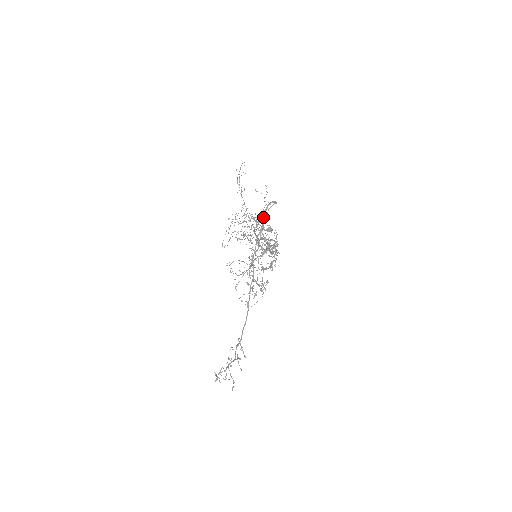
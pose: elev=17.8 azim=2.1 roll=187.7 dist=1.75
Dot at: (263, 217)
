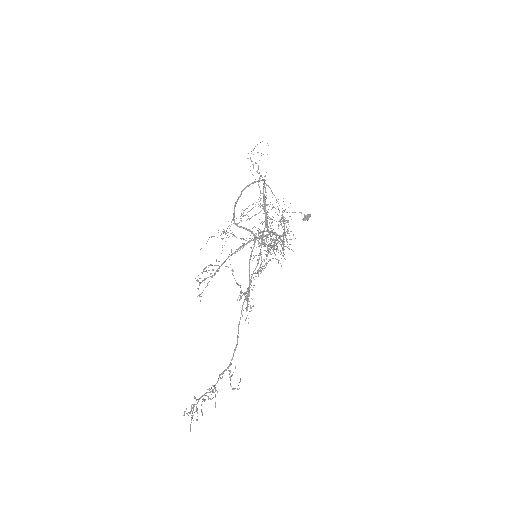
Dot at: (235, 204)
